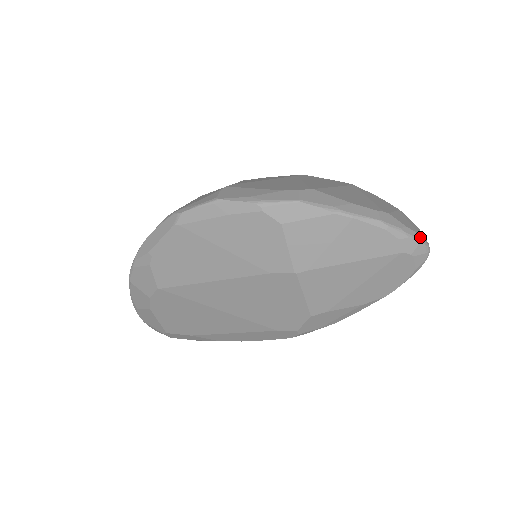
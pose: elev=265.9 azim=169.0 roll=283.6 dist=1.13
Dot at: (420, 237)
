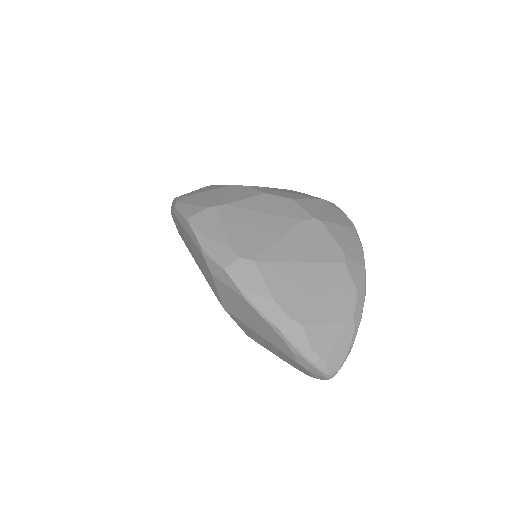
Dot at: (321, 363)
